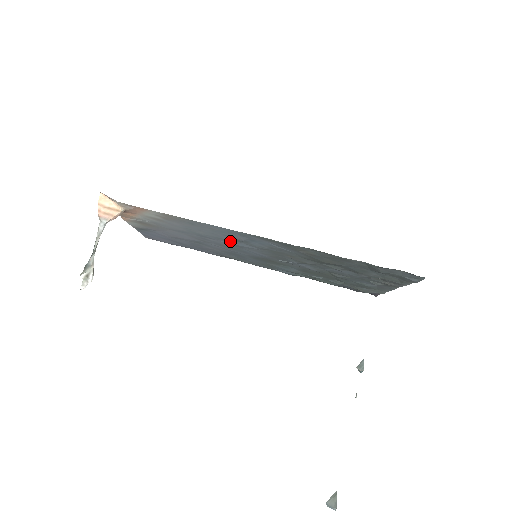
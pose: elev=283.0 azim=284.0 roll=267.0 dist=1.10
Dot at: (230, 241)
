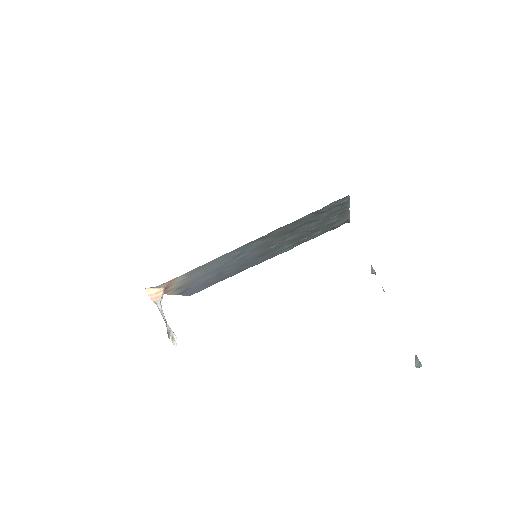
Dot at: (234, 259)
